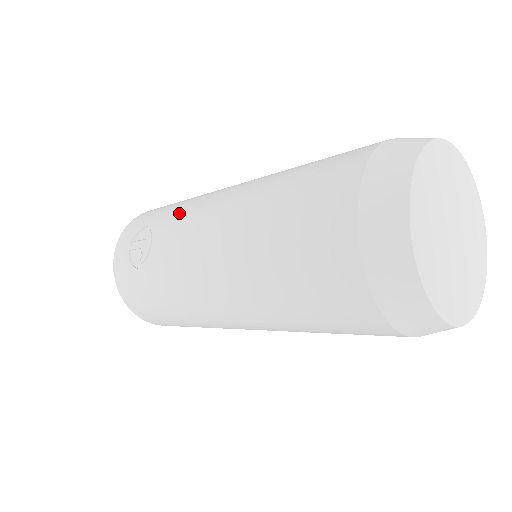
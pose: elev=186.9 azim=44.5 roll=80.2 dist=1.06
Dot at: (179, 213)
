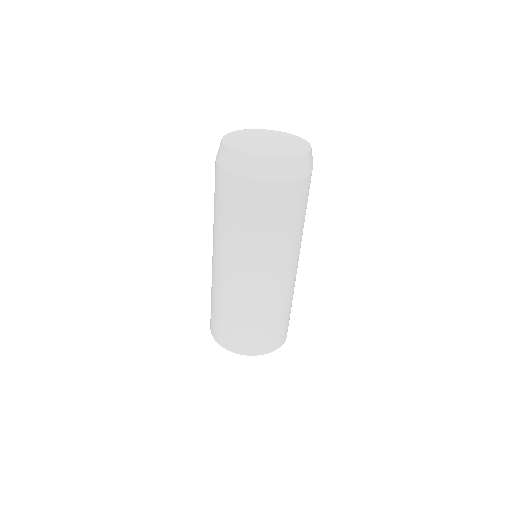
Dot at: occluded
